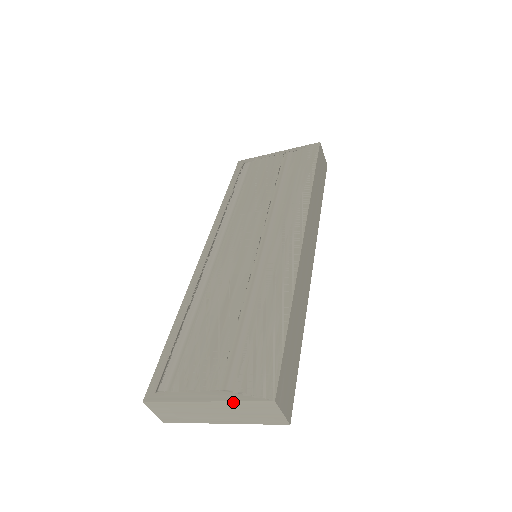
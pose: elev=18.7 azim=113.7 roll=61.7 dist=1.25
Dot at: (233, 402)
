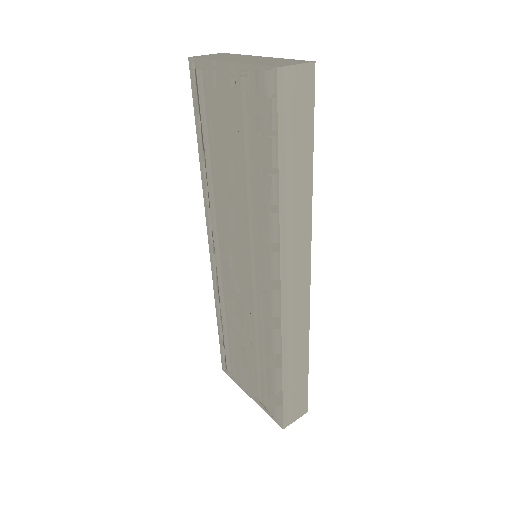
Dot at: (264, 409)
